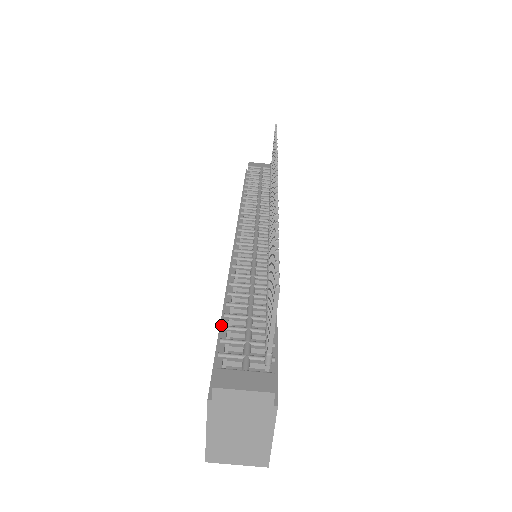
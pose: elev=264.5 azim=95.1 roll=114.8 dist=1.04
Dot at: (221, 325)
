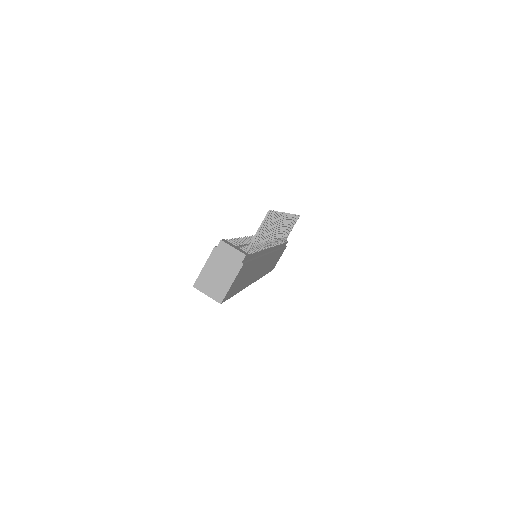
Dot at: occluded
